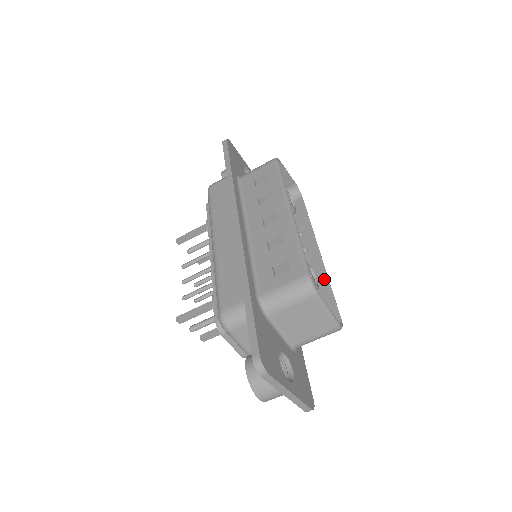
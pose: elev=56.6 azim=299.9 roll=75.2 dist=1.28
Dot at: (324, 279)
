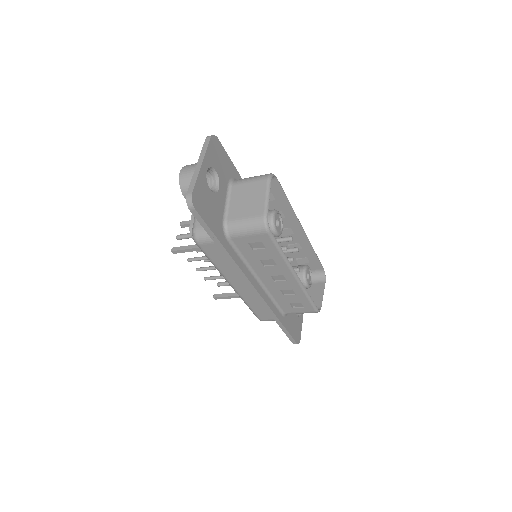
Dot at: (309, 248)
